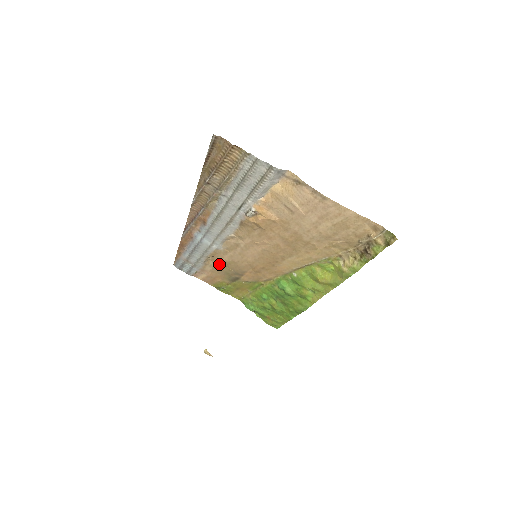
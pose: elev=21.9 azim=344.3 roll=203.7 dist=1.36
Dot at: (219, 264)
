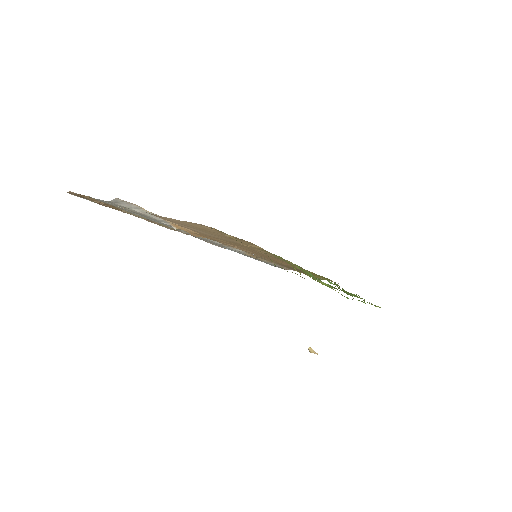
Dot at: (271, 261)
